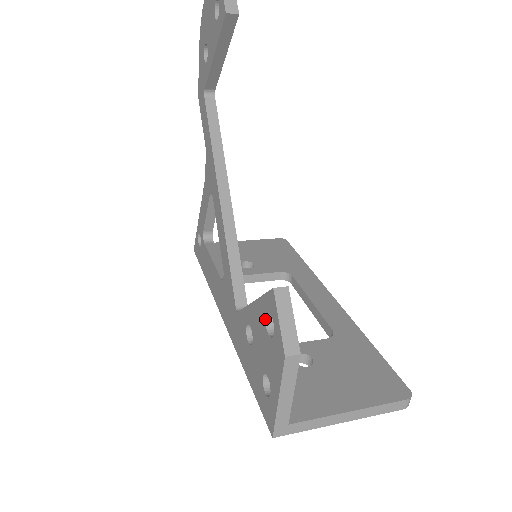
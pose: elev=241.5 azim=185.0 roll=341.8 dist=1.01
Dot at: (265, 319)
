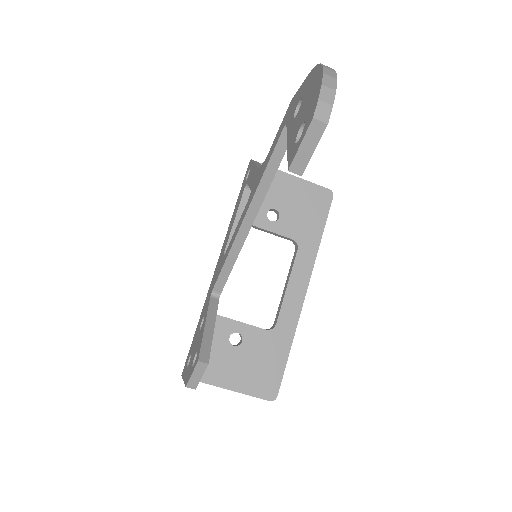
Dot at: (197, 351)
